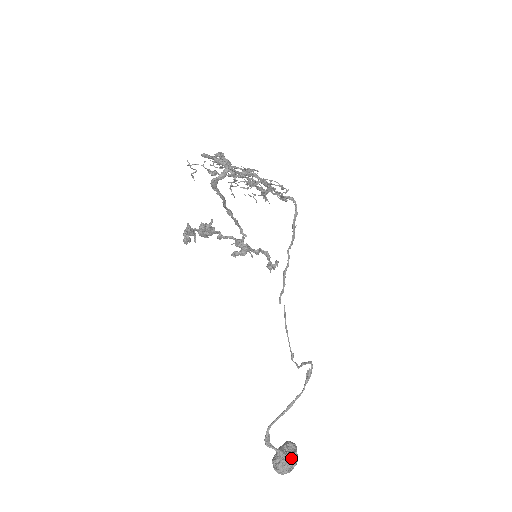
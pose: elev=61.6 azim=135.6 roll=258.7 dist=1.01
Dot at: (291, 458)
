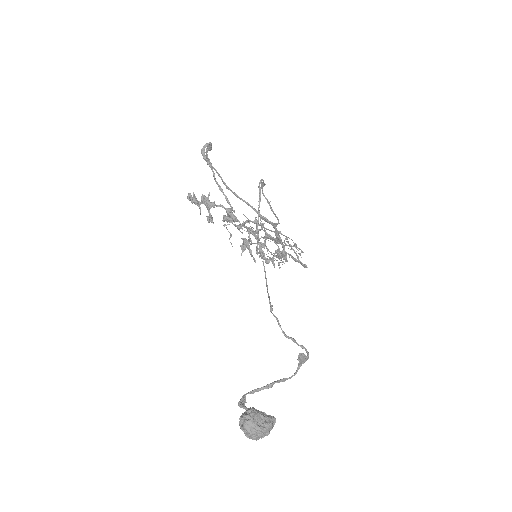
Dot at: occluded
